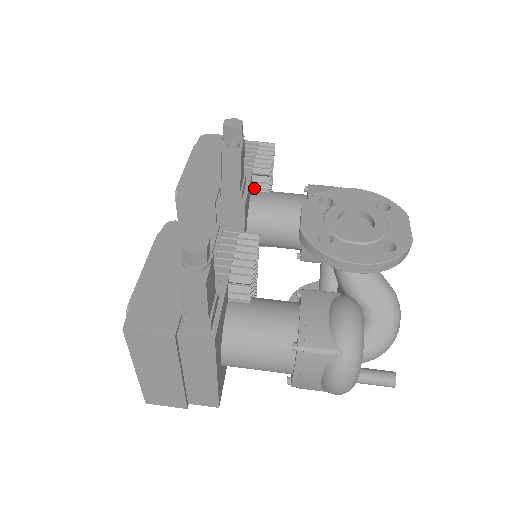
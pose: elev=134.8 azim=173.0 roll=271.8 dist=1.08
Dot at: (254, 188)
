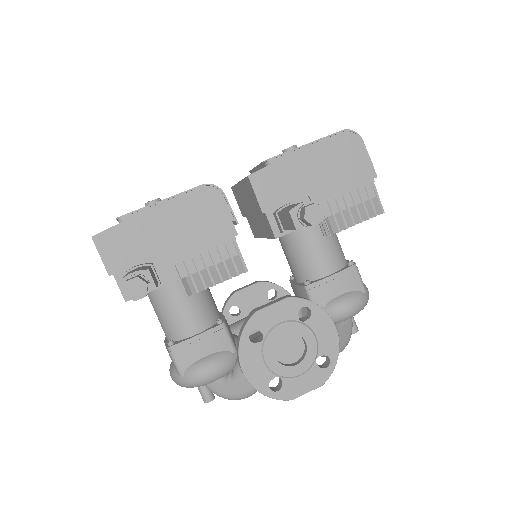
Dot at: occluded
